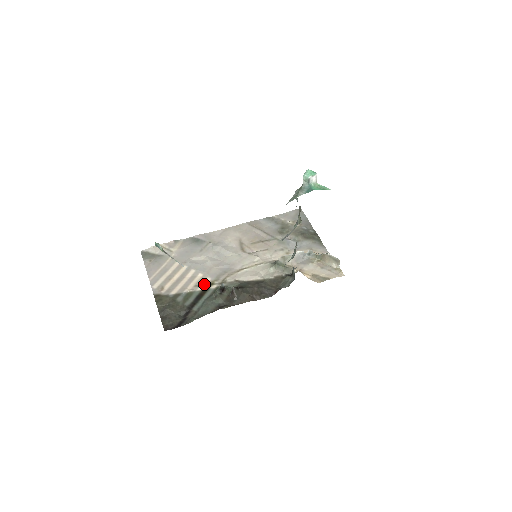
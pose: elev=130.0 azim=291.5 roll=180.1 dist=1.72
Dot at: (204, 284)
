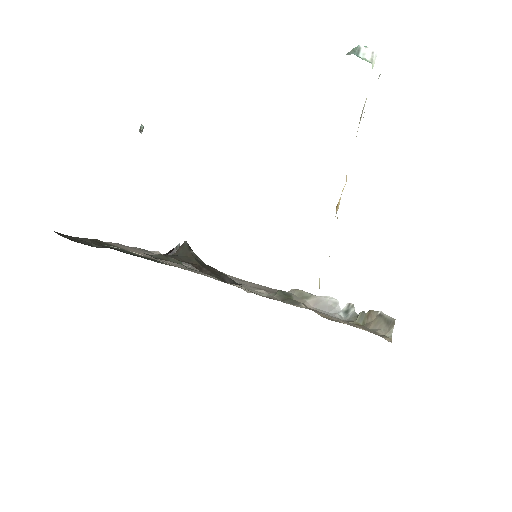
Dot at: occluded
